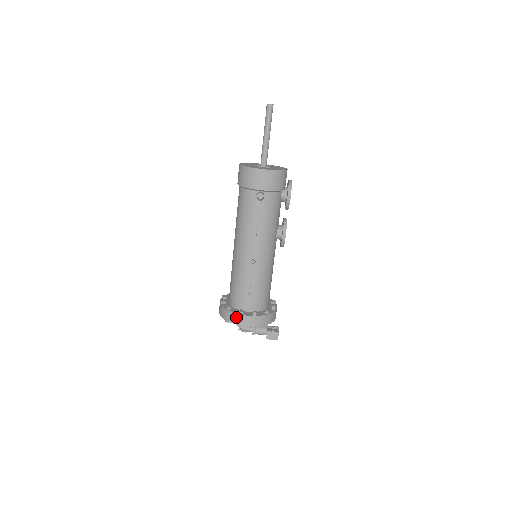
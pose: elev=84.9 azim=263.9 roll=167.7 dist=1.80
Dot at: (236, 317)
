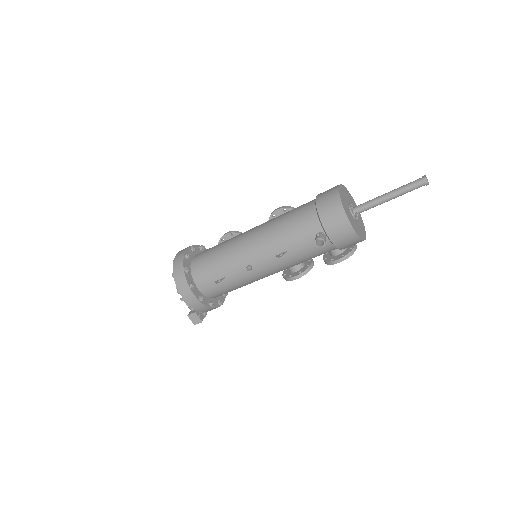
Dot at: (184, 285)
